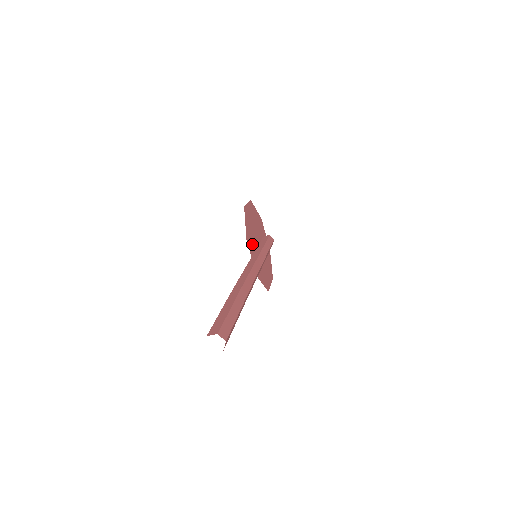
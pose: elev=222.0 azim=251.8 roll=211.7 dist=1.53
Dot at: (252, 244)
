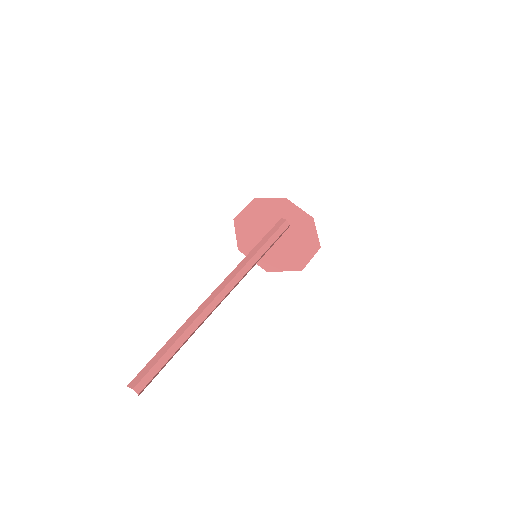
Dot at: (255, 245)
